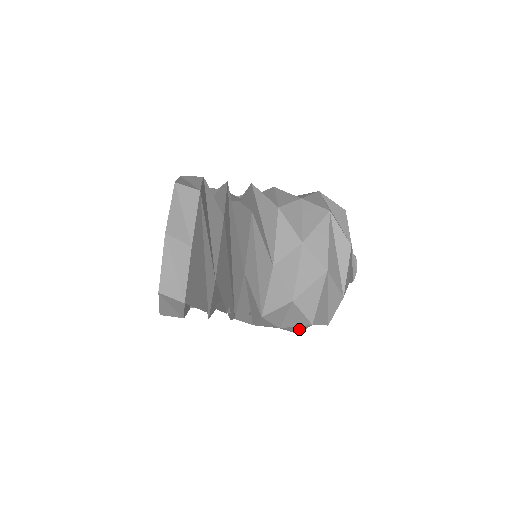
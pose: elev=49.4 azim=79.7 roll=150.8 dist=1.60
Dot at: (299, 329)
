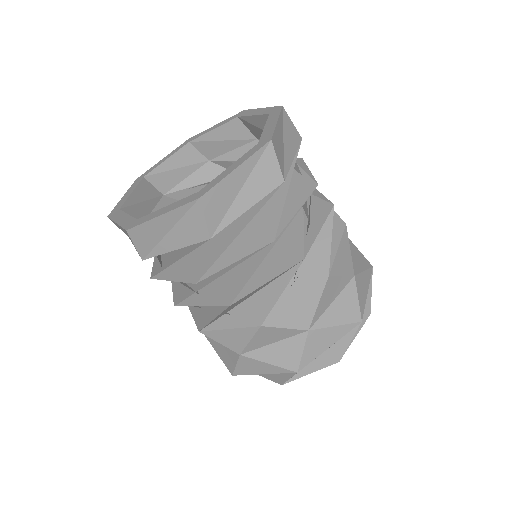
Dot at: occluded
